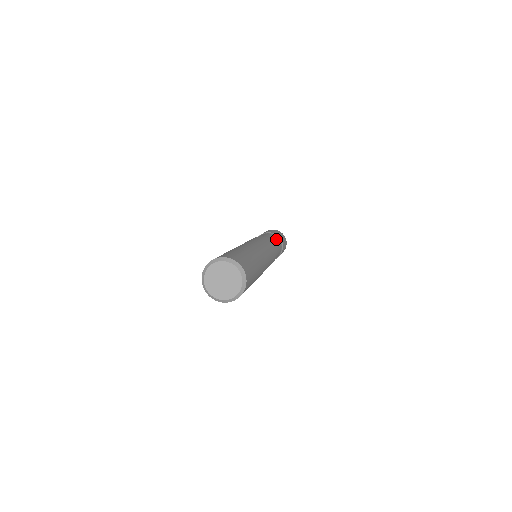
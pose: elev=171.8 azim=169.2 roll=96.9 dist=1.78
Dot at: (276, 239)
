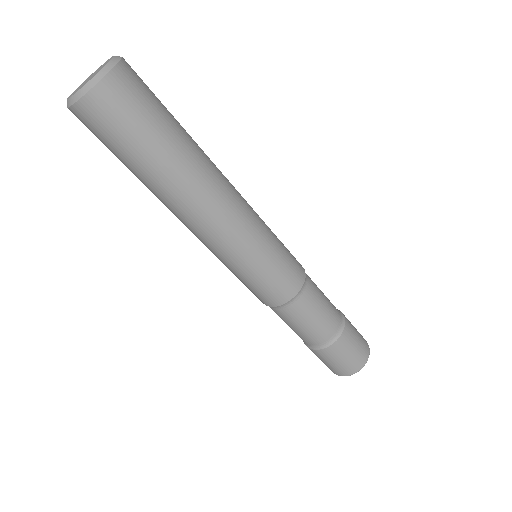
Dot at: occluded
